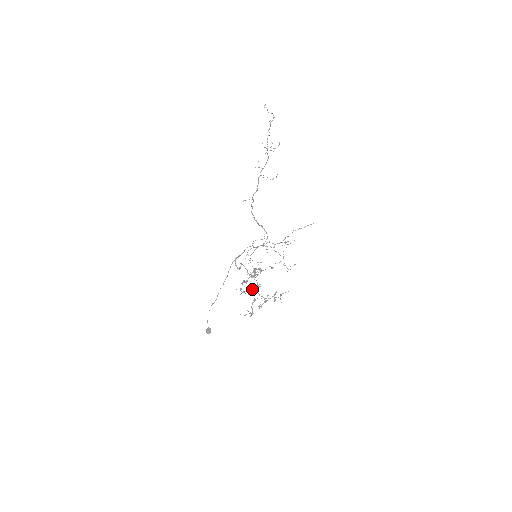
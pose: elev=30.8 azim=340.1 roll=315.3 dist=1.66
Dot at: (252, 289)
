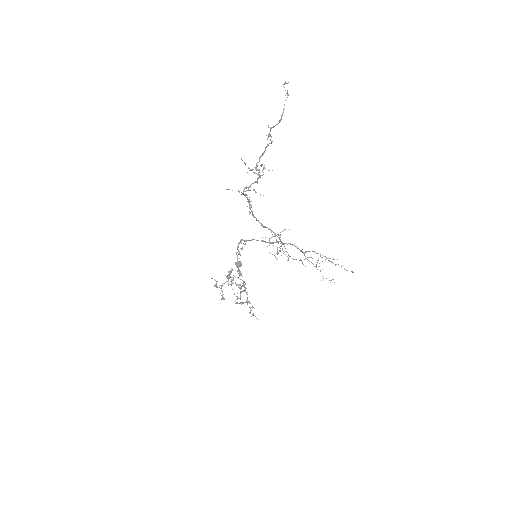
Dot at: (236, 284)
